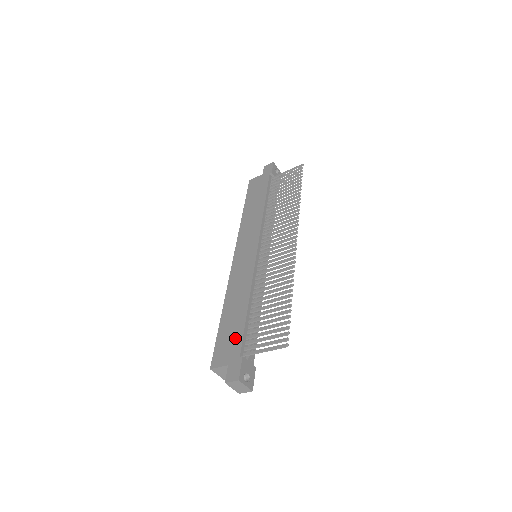
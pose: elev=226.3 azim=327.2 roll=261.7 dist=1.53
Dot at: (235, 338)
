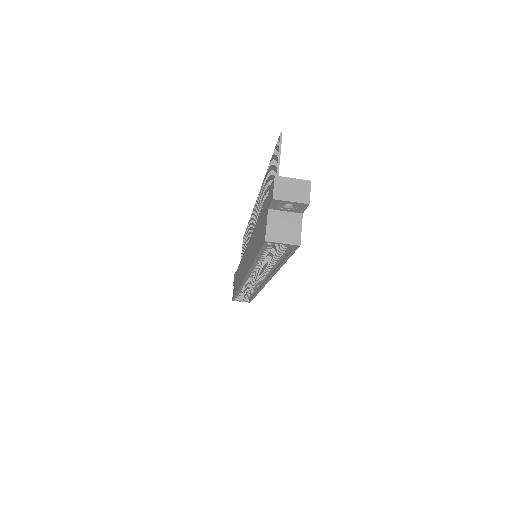
Dot at: (262, 218)
